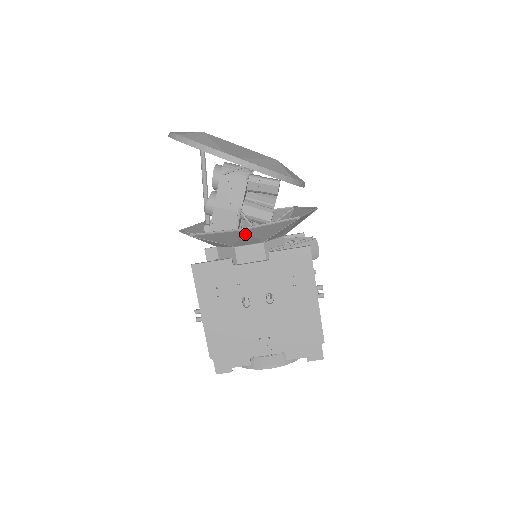
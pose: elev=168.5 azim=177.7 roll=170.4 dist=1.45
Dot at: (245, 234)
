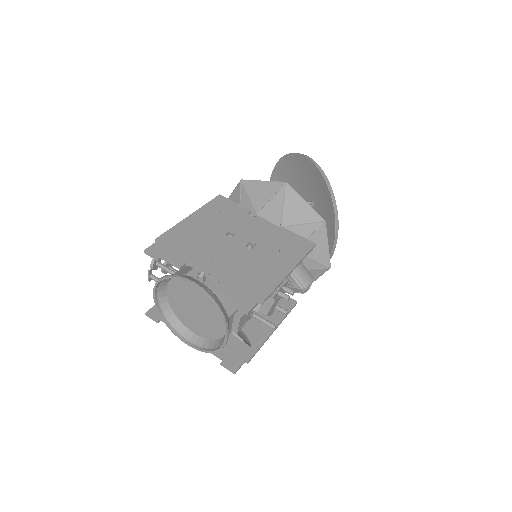
Dot at: (281, 194)
